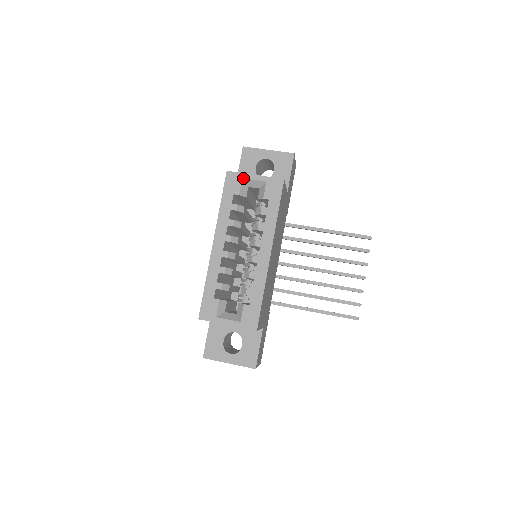
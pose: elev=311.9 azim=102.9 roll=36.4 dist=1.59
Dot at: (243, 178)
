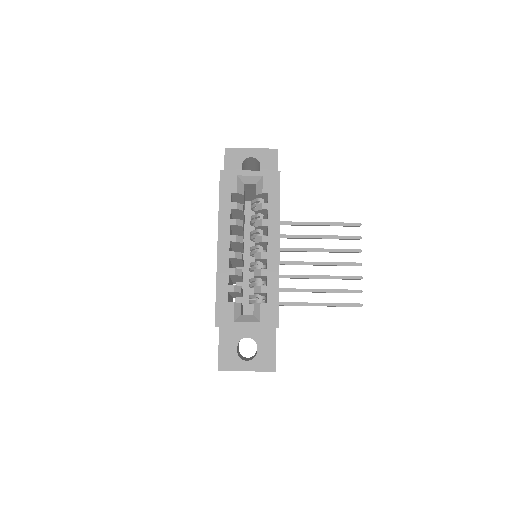
Dot at: (238, 175)
